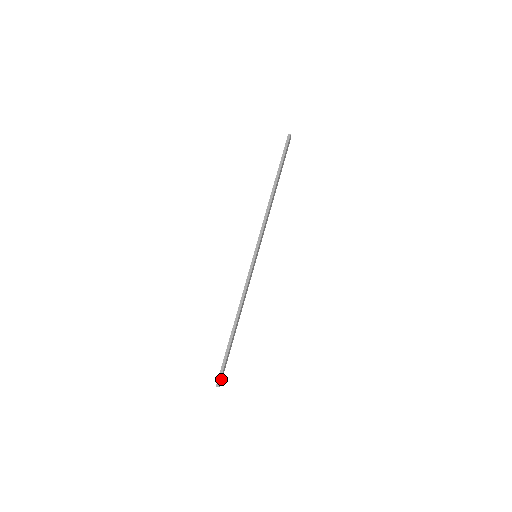
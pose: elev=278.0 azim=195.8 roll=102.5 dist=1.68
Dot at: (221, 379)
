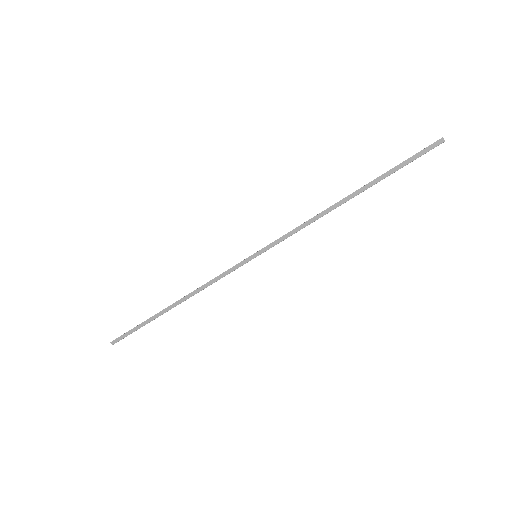
Dot at: (121, 339)
